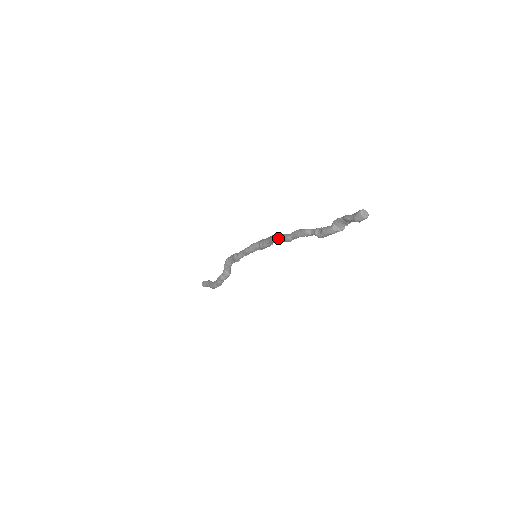
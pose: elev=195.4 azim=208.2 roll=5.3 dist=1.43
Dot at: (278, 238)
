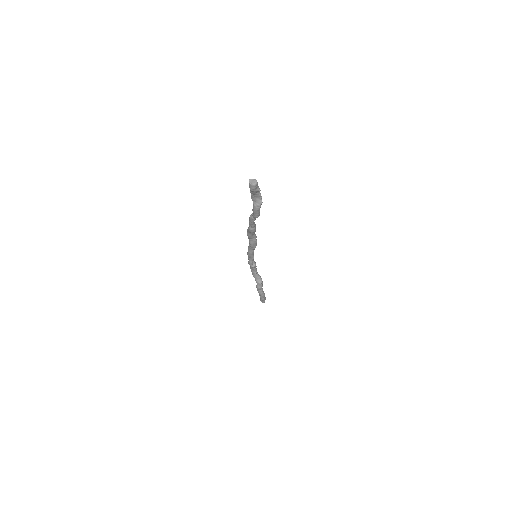
Dot at: (248, 232)
